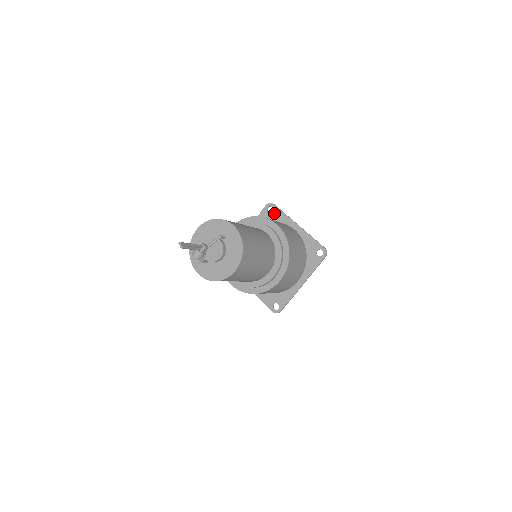
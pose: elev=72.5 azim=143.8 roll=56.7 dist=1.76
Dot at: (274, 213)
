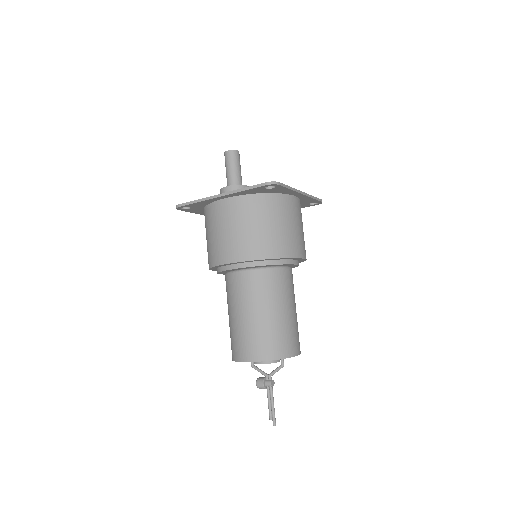
Dot at: (275, 189)
